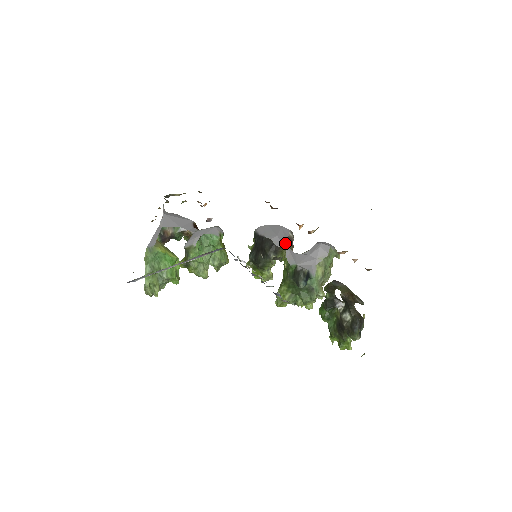
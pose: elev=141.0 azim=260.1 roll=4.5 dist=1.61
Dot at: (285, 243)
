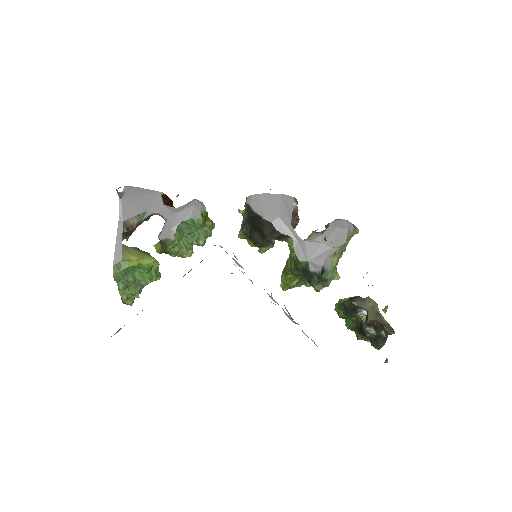
Dot at: (290, 227)
